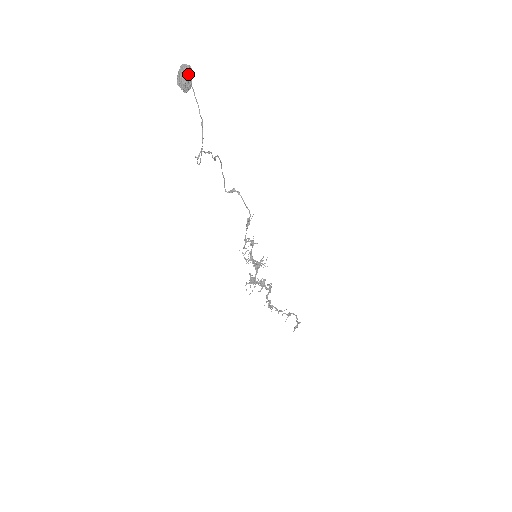
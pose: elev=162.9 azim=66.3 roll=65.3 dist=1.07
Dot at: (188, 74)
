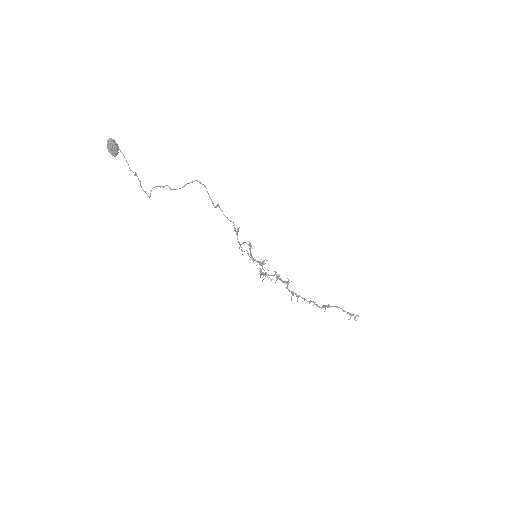
Dot at: (111, 146)
